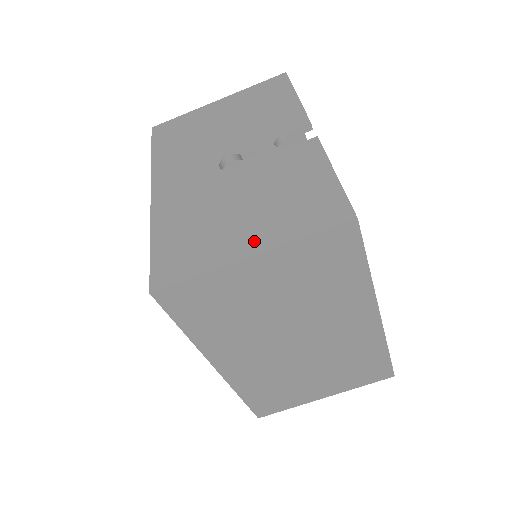
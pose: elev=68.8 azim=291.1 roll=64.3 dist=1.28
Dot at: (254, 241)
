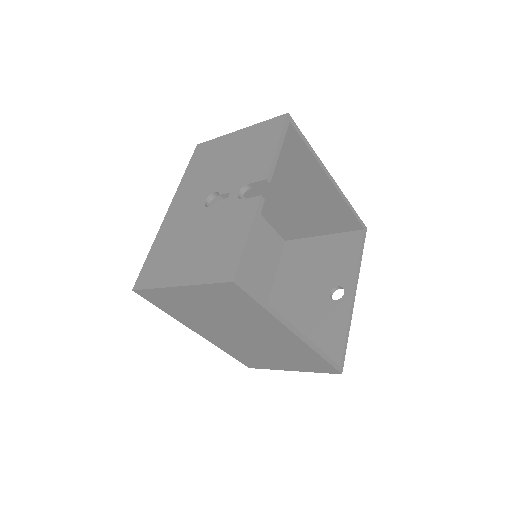
Dot at: (185, 275)
